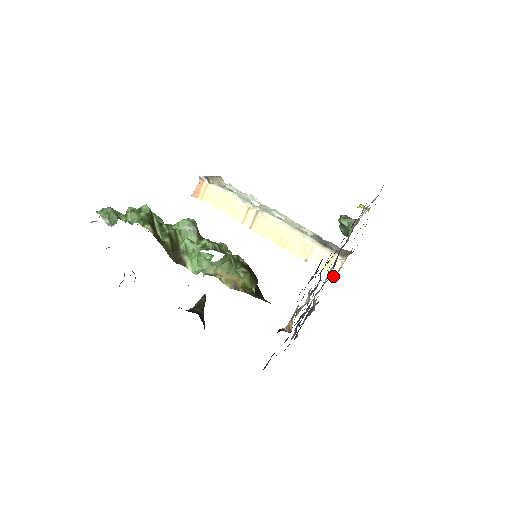
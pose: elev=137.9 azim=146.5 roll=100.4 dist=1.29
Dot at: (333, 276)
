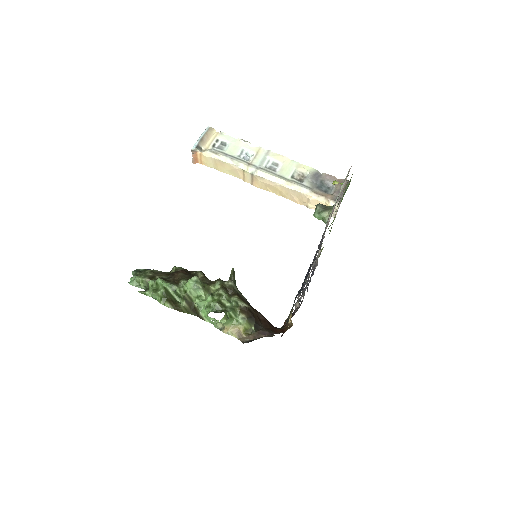
Dot at: (333, 217)
